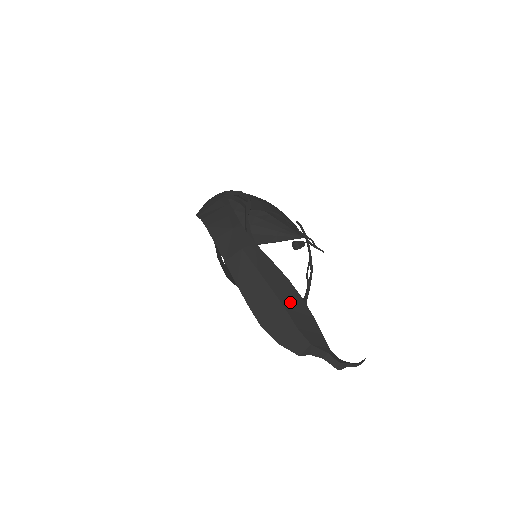
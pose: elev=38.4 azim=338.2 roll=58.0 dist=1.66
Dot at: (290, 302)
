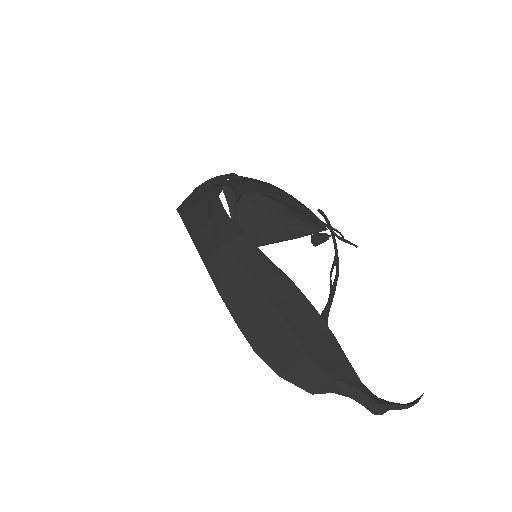
Dot at: (296, 315)
